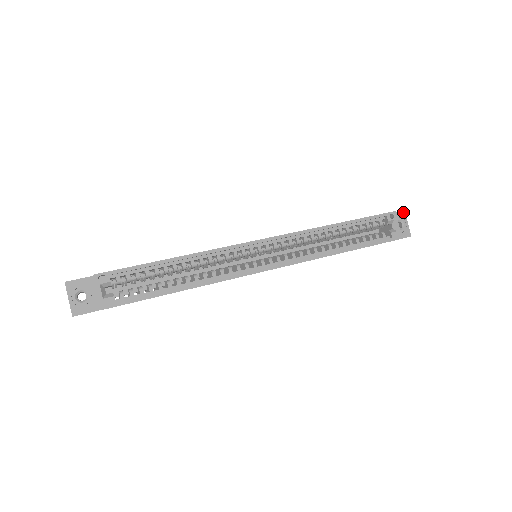
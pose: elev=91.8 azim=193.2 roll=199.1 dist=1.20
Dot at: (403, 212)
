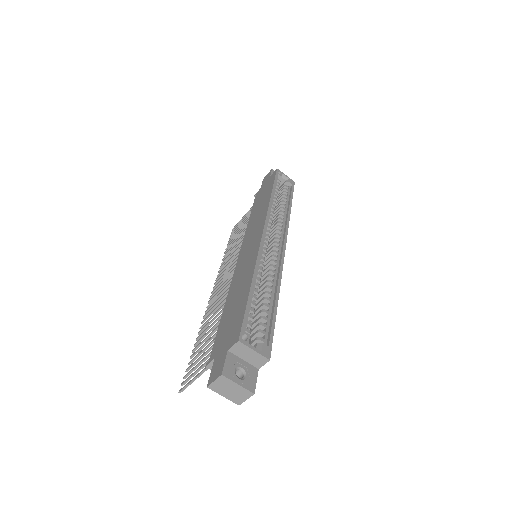
Dot at: (273, 170)
